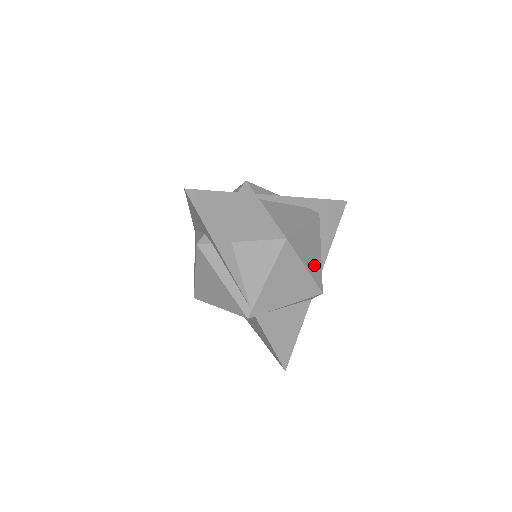
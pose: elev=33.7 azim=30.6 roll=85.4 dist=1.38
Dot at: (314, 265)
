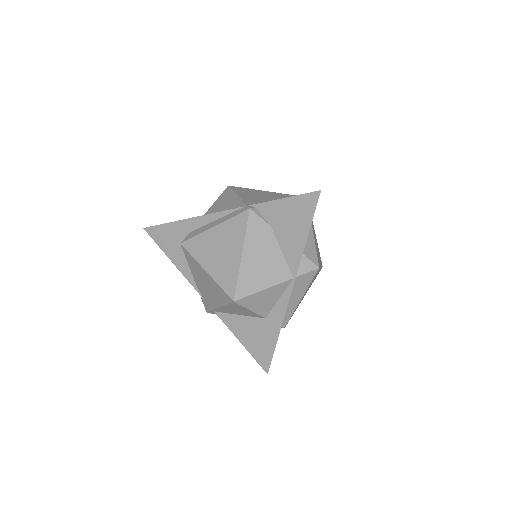
Dot at: occluded
